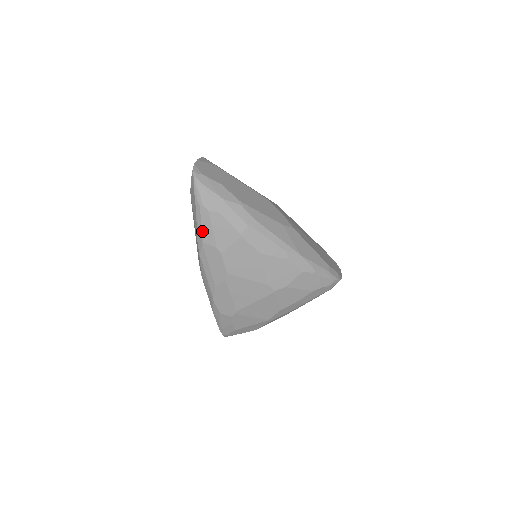
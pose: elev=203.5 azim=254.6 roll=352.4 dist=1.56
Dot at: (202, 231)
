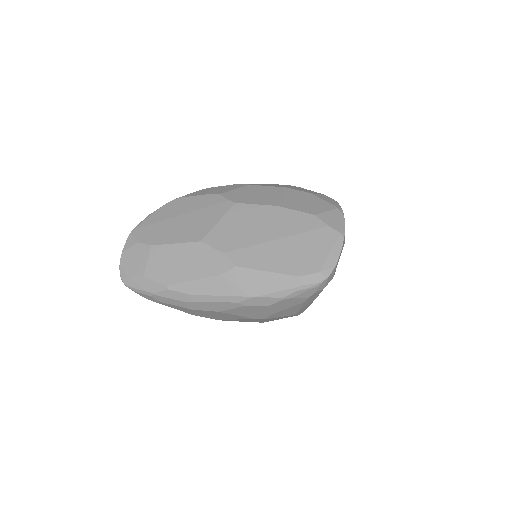
Dot at: occluded
